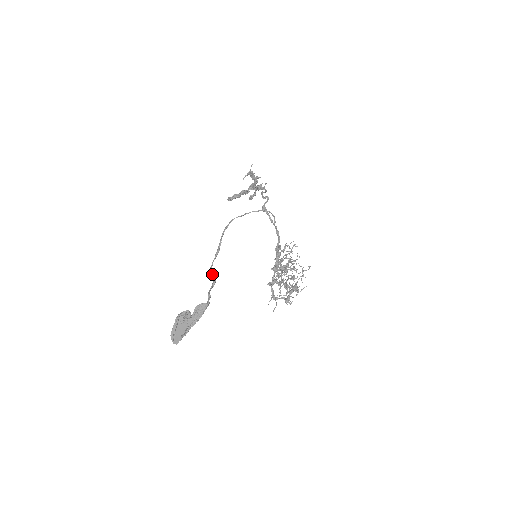
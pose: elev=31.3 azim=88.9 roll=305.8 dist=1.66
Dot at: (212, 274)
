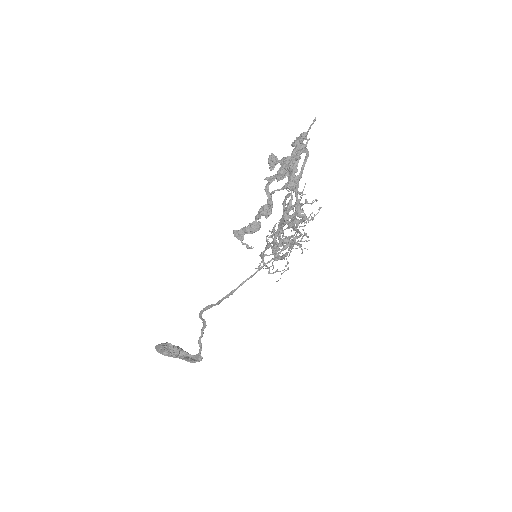
Dot at: (202, 320)
